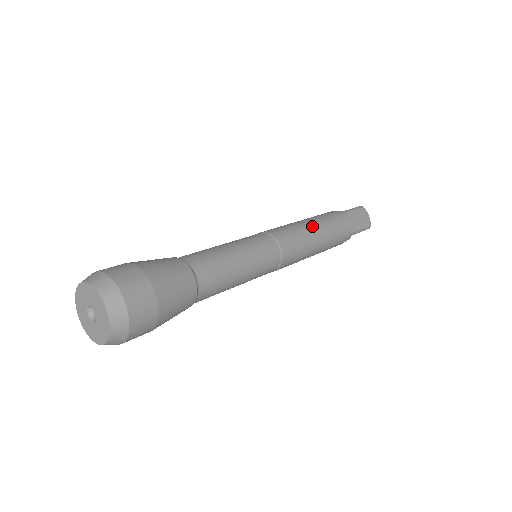
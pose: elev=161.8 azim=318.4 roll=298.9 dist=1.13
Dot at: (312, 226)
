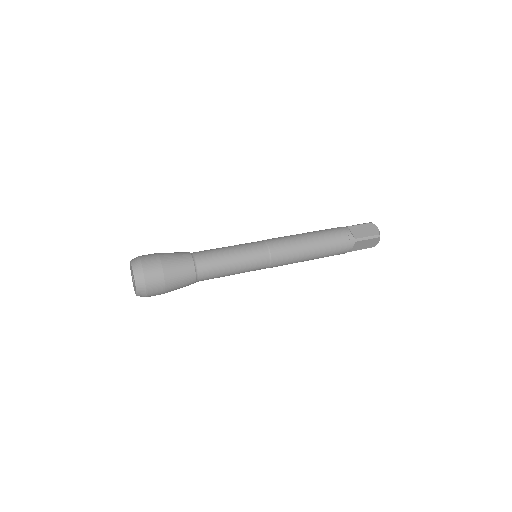
Dot at: (311, 253)
